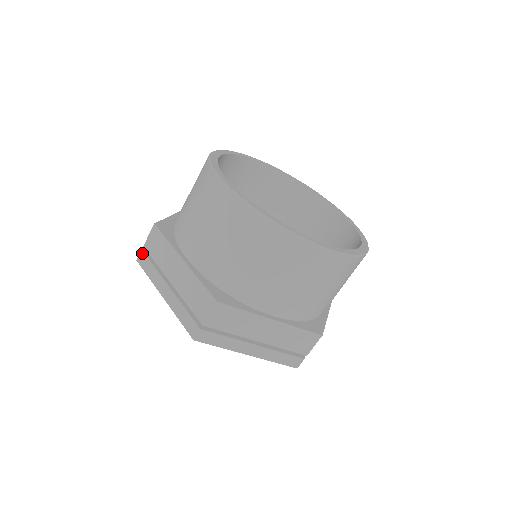
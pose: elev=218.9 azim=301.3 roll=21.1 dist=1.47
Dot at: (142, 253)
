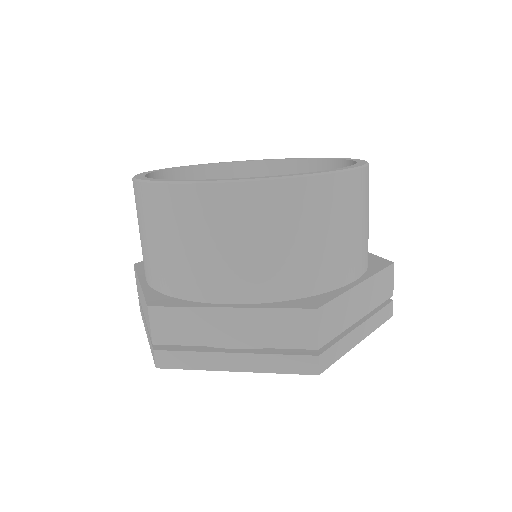
Dot at: occluded
